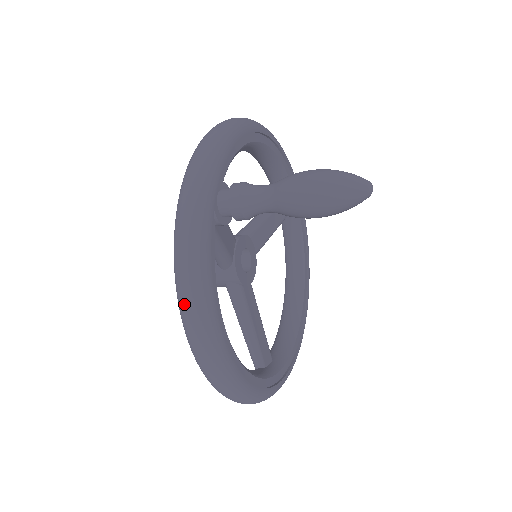
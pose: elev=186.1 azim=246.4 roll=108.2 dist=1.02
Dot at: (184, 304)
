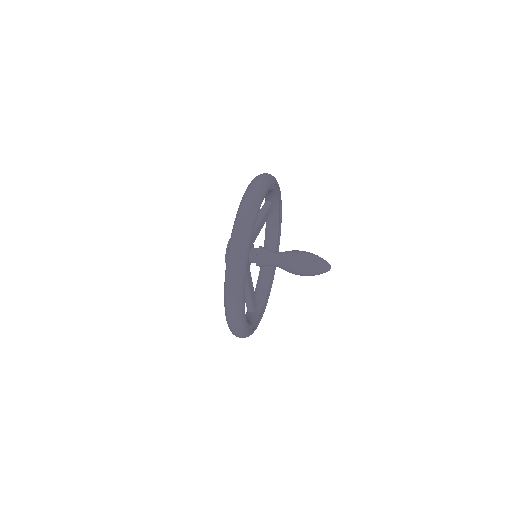
Dot at: (229, 309)
